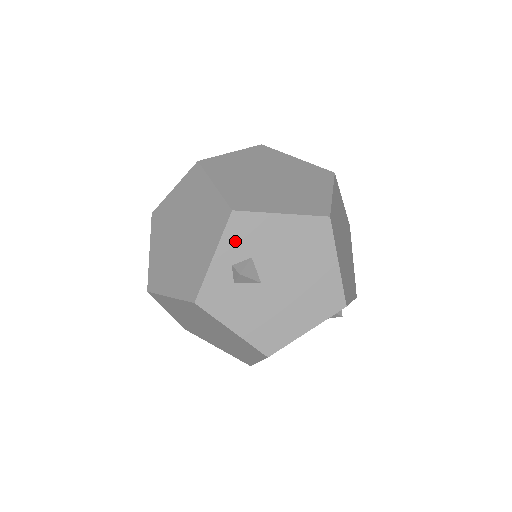
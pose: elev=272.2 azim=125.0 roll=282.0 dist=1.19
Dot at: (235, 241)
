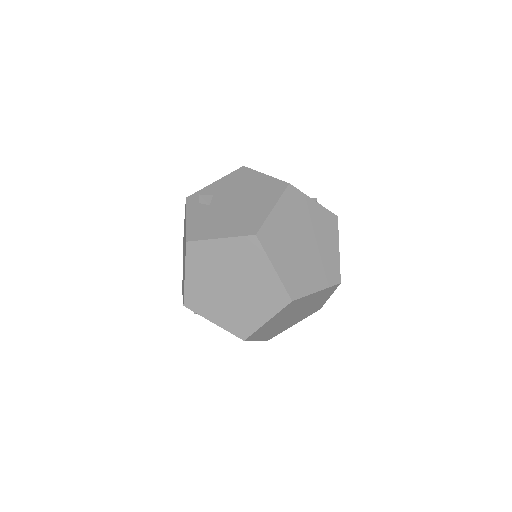
Dot at: occluded
